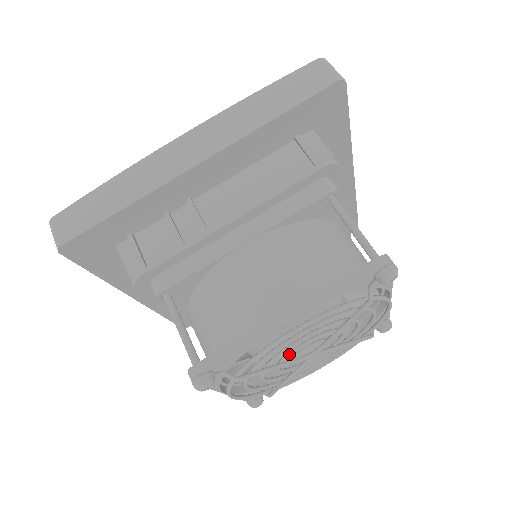
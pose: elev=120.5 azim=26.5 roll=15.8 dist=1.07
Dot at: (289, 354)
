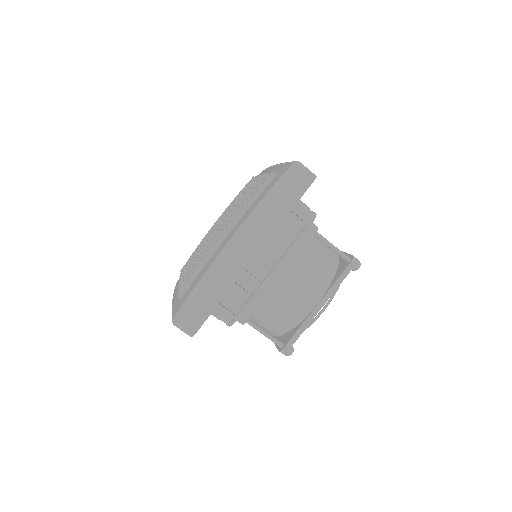
Dot at: occluded
